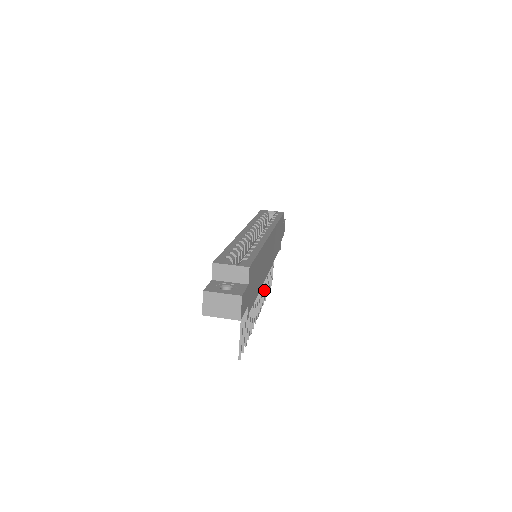
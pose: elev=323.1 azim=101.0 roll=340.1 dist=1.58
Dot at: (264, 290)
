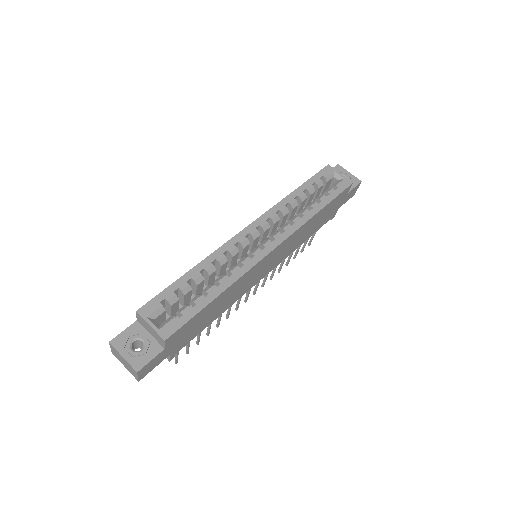
Dot at: (274, 270)
